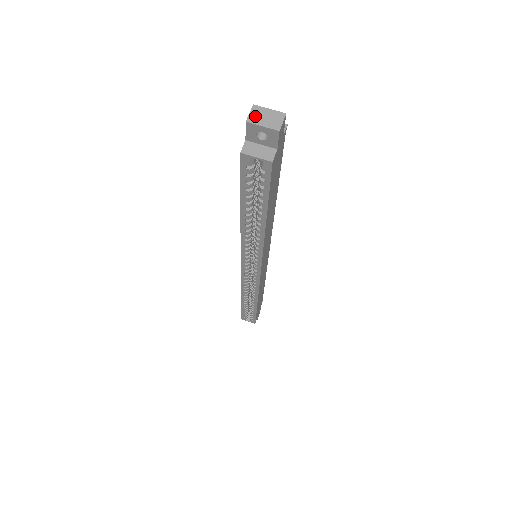
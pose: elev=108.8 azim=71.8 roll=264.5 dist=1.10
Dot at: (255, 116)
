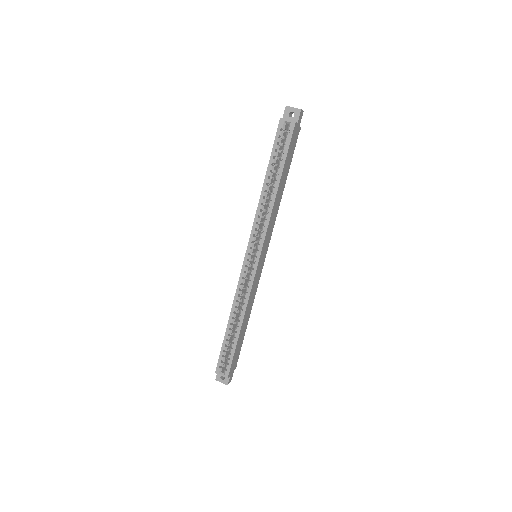
Dot at: (290, 107)
